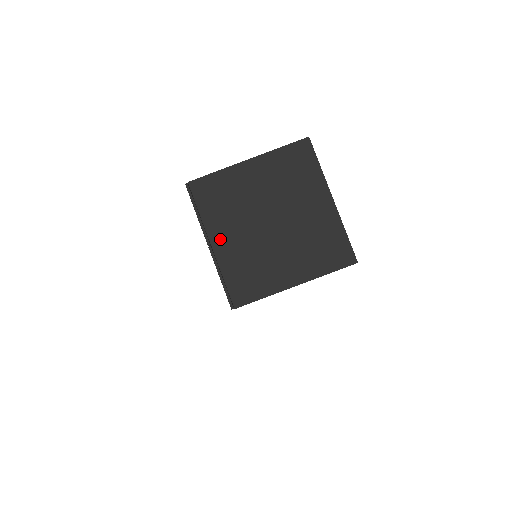
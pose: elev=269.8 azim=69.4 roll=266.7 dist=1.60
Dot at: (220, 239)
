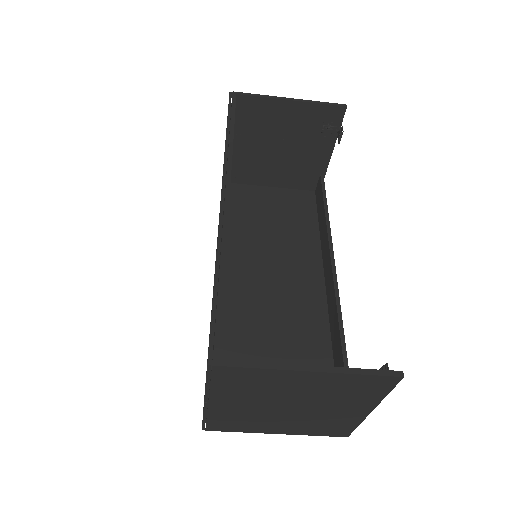
Dot at: (222, 403)
